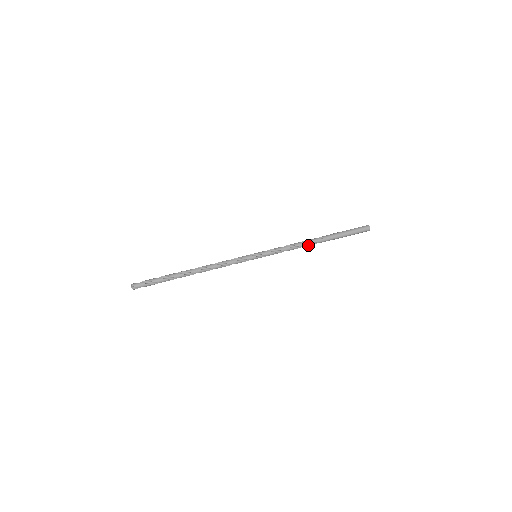
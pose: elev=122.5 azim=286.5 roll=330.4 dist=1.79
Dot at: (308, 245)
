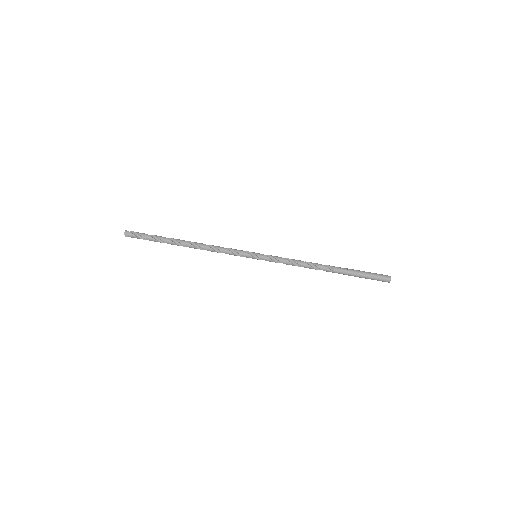
Dot at: occluded
